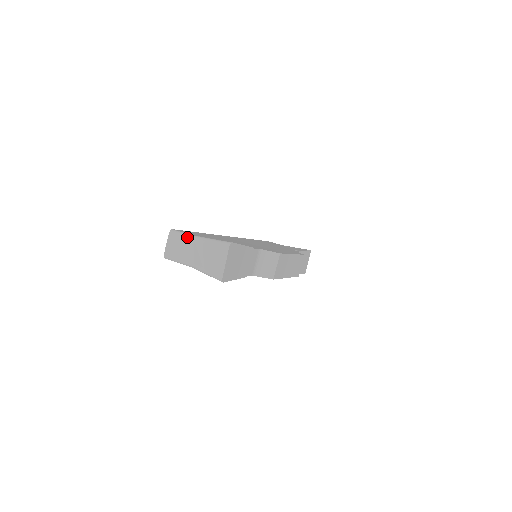
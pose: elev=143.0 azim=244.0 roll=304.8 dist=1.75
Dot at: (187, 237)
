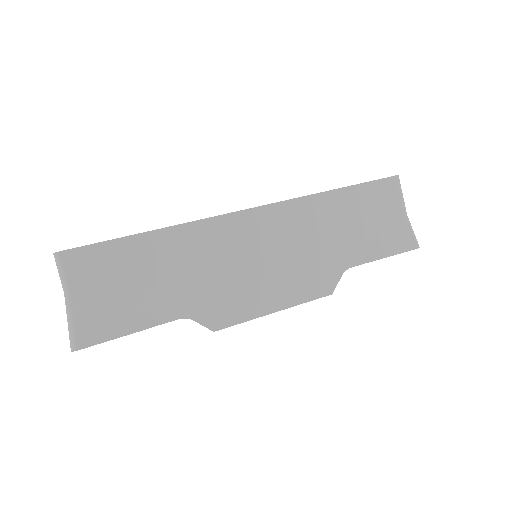
Dot at: (61, 282)
